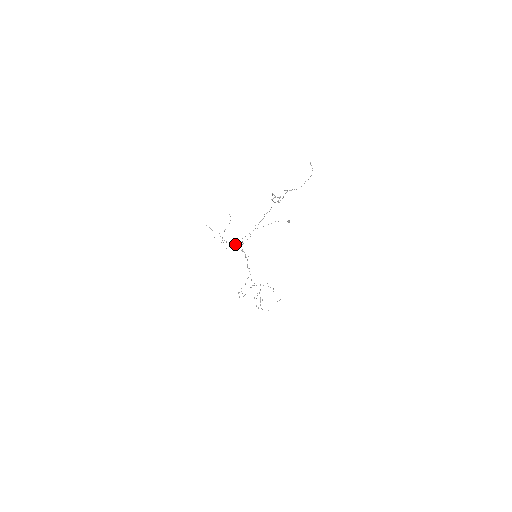
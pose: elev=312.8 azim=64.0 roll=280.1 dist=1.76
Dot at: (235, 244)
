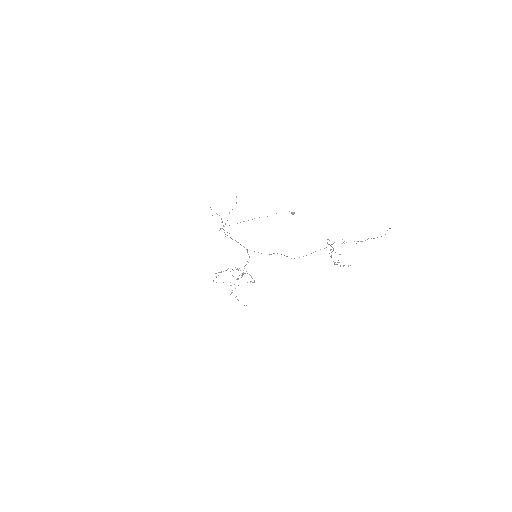
Dot at: occluded
